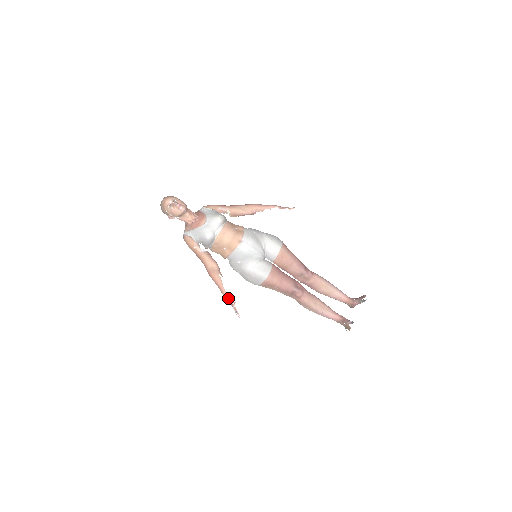
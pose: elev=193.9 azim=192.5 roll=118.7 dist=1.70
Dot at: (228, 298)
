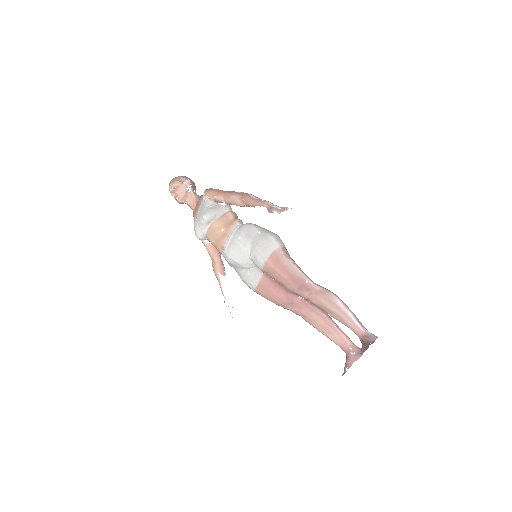
Dot at: occluded
